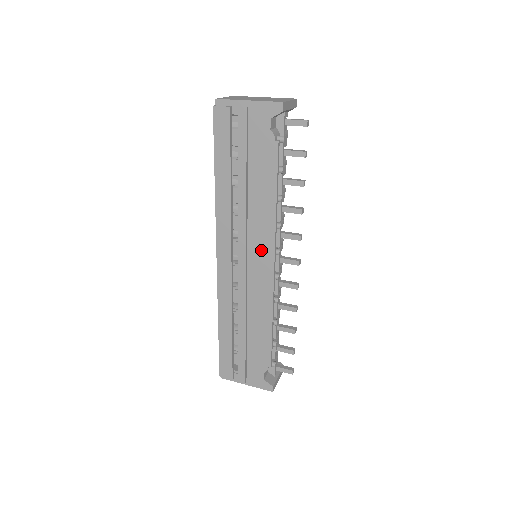
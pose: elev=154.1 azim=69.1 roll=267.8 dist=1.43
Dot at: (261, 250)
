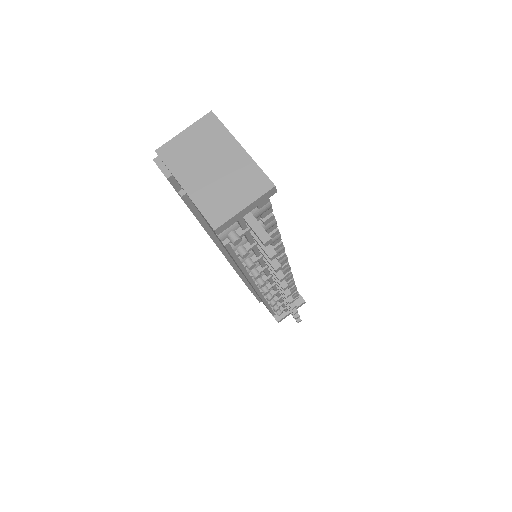
Dot at: occluded
